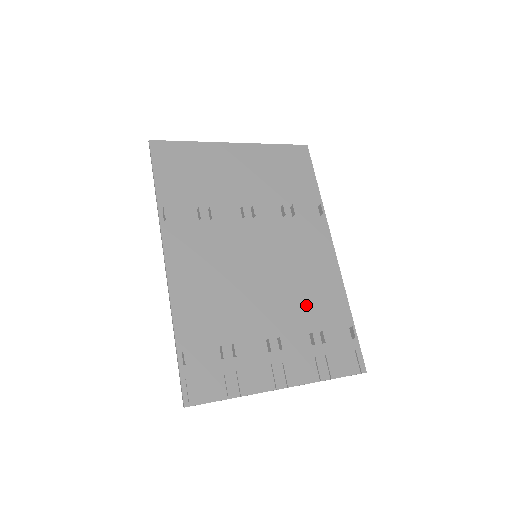
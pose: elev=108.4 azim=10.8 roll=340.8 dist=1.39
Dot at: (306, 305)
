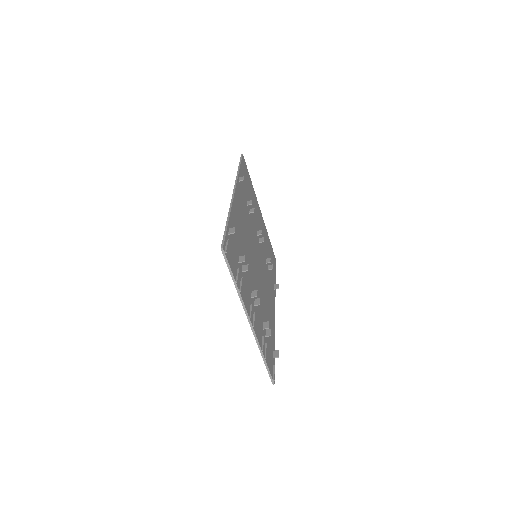
Dot at: (265, 309)
